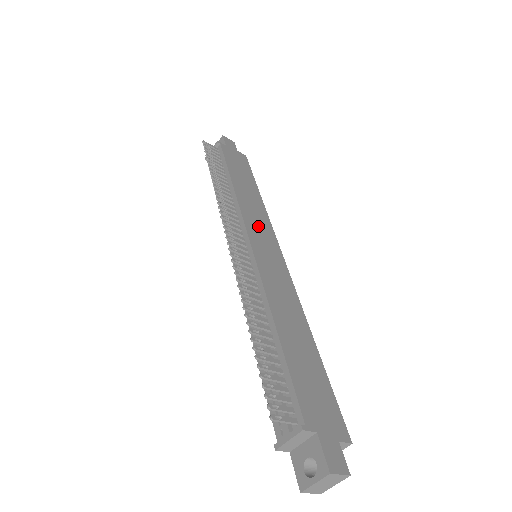
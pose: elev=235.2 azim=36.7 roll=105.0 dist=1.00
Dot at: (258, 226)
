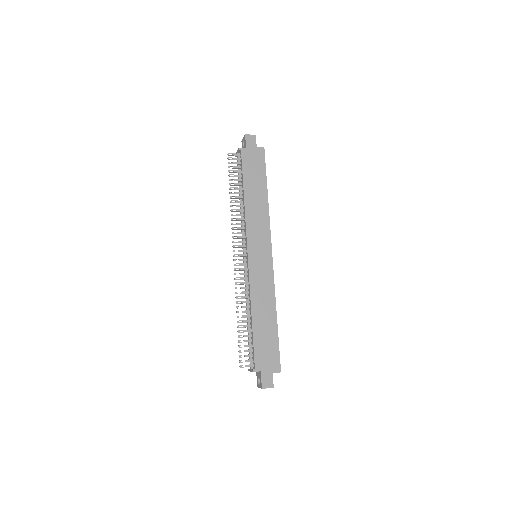
Dot at: (258, 235)
